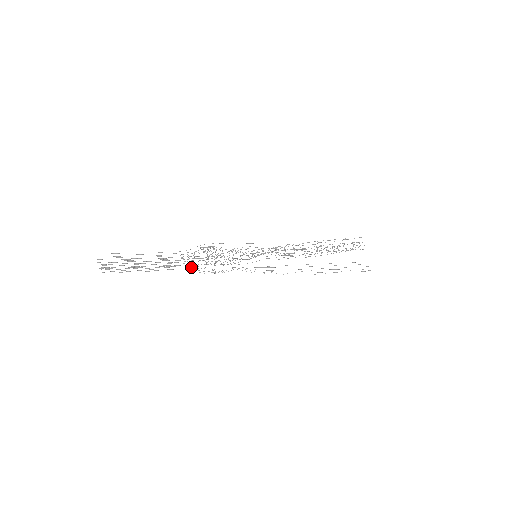
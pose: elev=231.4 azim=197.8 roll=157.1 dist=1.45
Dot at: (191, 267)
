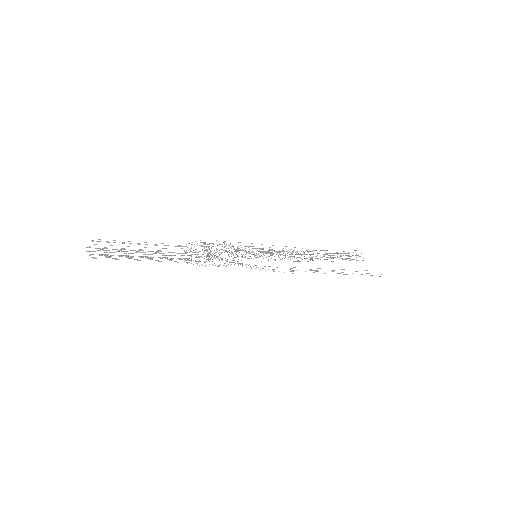
Dot at: occluded
